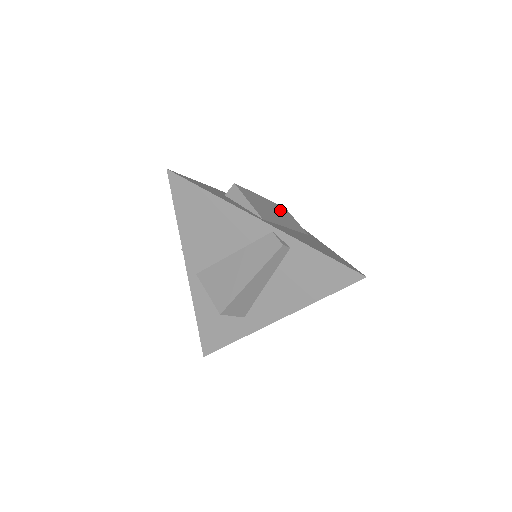
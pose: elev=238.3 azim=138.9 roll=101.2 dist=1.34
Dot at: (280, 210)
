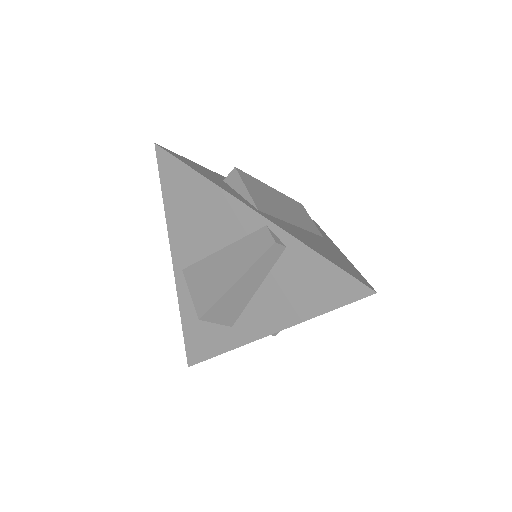
Dot at: (292, 205)
